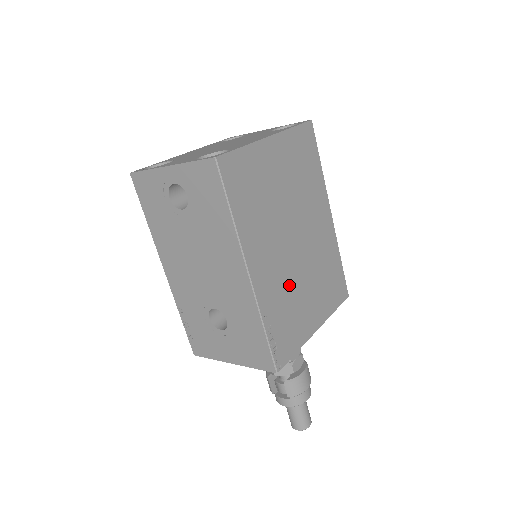
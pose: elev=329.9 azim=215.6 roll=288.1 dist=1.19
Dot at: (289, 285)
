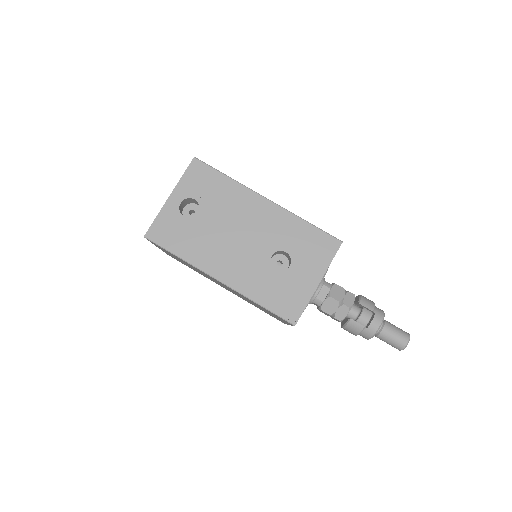
Dot at: occluded
